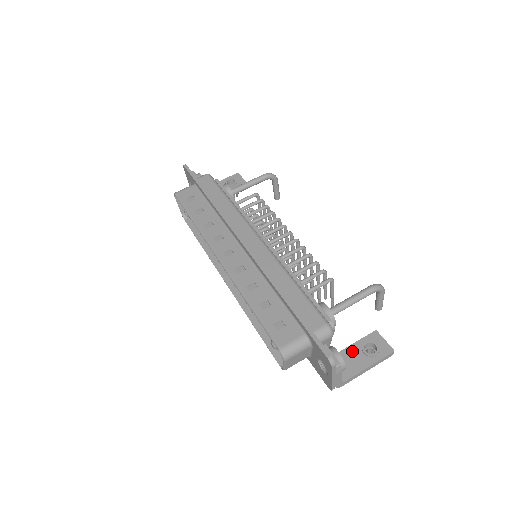
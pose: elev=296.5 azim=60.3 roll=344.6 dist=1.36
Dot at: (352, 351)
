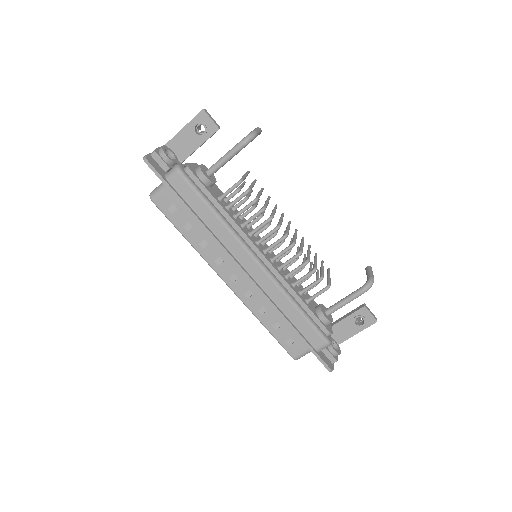
Dot at: (345, 323)
